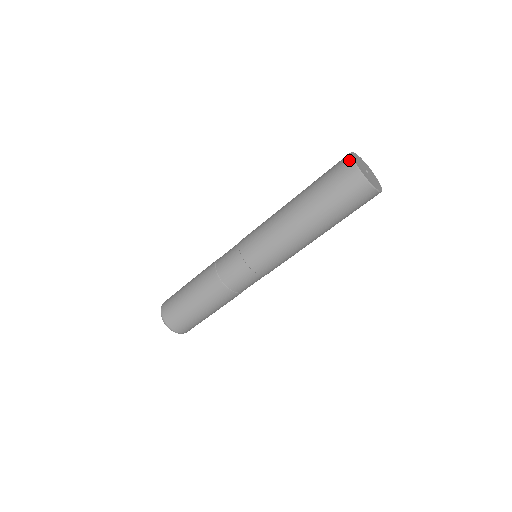
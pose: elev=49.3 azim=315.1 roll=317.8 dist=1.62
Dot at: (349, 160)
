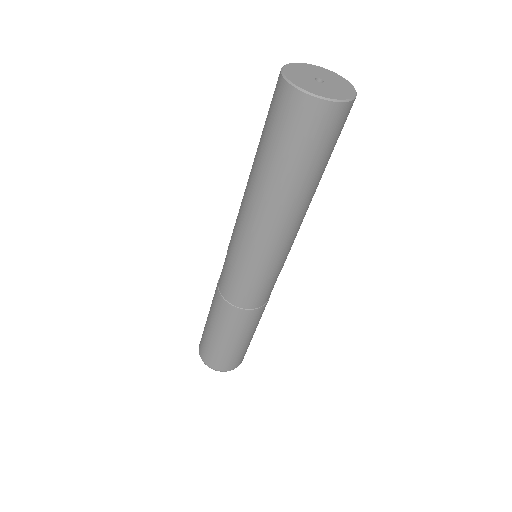
Dot at: occluded
